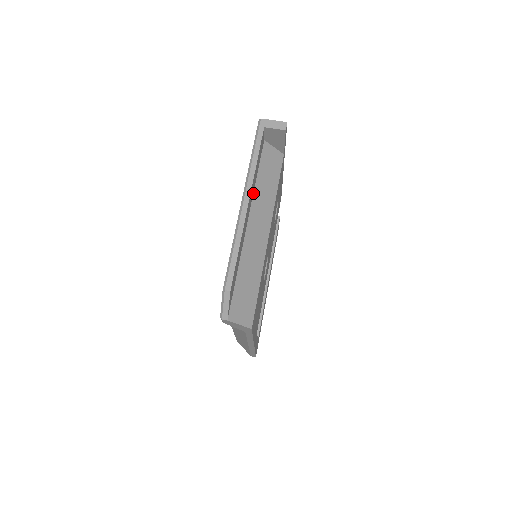
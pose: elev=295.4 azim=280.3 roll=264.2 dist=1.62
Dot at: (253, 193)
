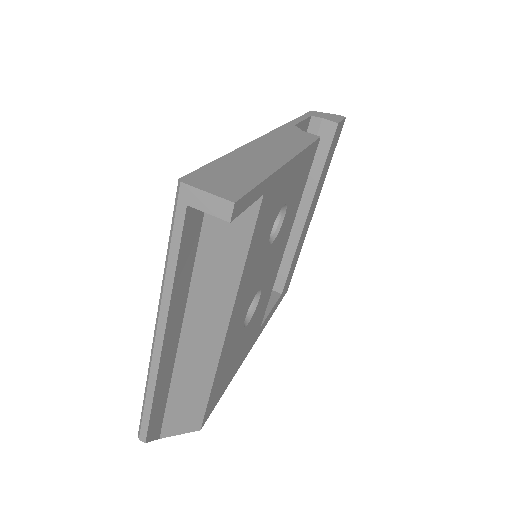
Dot at: (188, 293)
